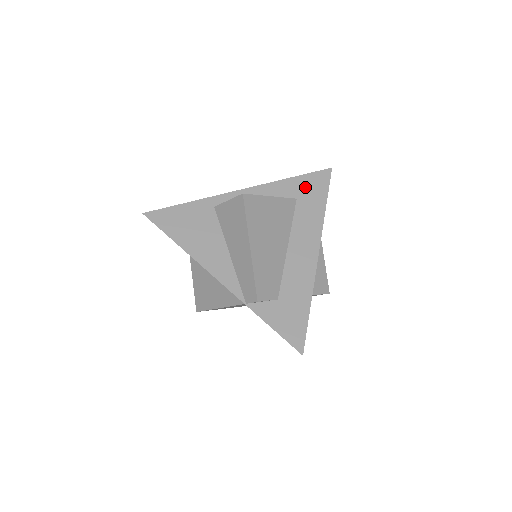
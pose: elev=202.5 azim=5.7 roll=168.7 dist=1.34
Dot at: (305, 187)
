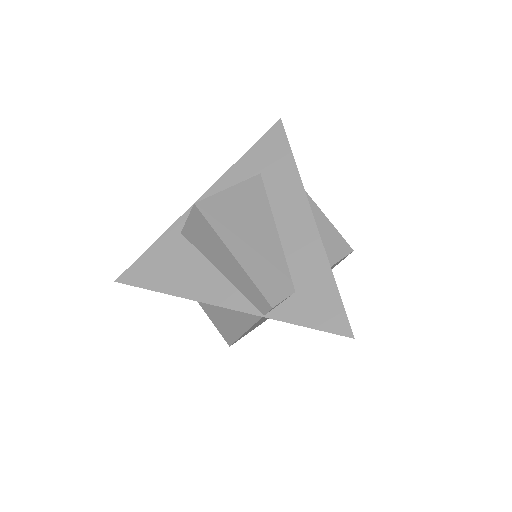
Dot at: (263, 156)
